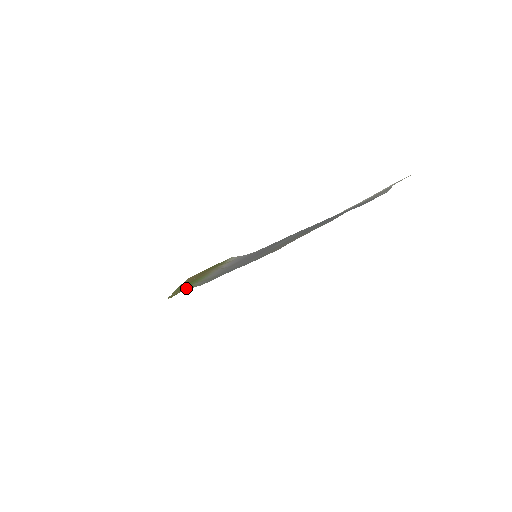
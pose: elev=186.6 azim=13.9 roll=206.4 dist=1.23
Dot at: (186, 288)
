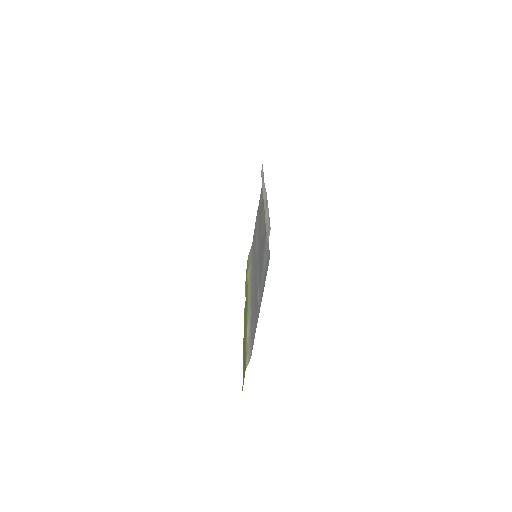
Dot at: occluded
